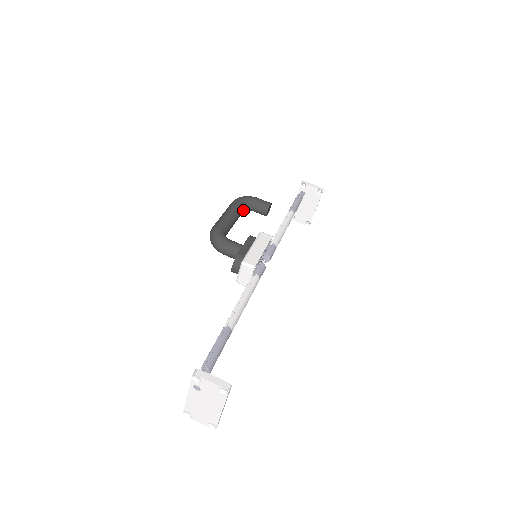
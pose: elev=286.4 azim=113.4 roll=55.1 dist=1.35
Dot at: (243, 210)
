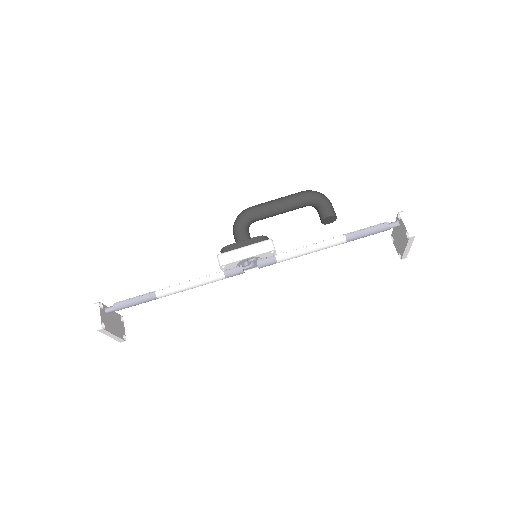
Dot at: (303, 205)
